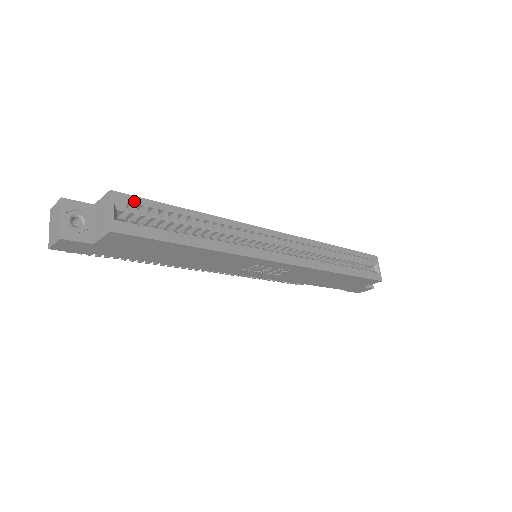
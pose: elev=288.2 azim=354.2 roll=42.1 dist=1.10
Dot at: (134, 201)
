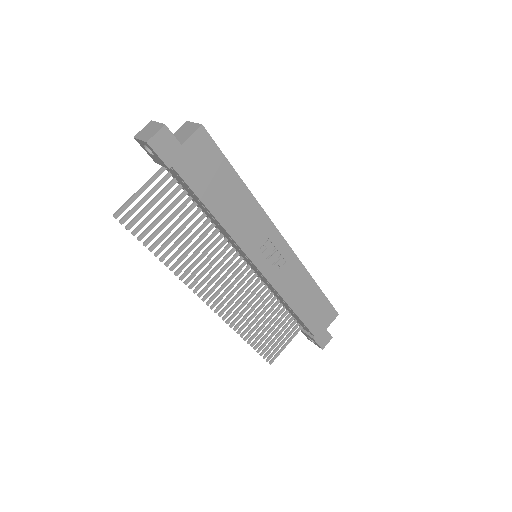
Dot at: occluded
